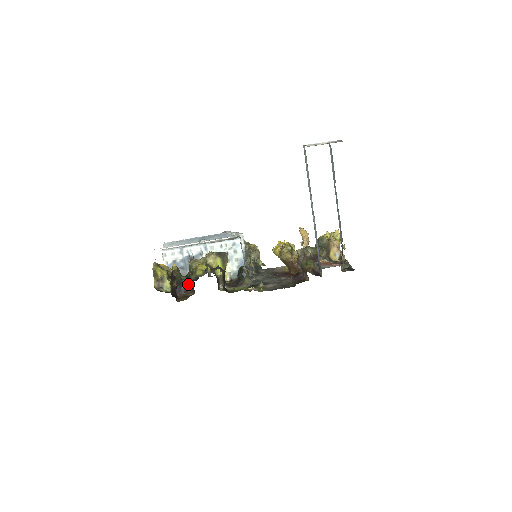
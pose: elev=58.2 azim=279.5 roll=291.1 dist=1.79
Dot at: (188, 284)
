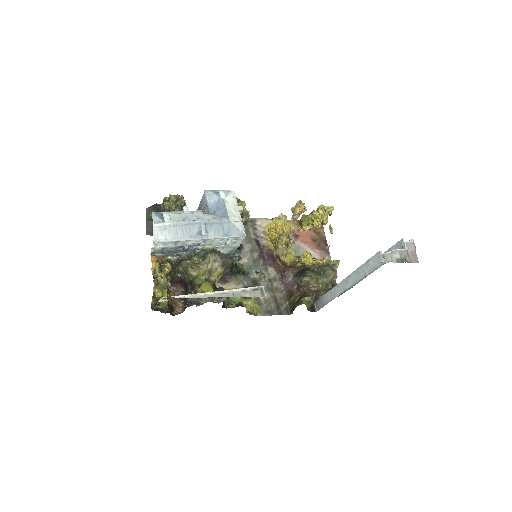
Dot at: (188, 302)
